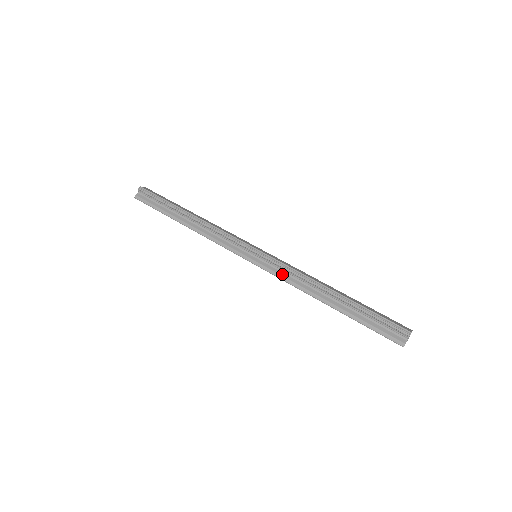
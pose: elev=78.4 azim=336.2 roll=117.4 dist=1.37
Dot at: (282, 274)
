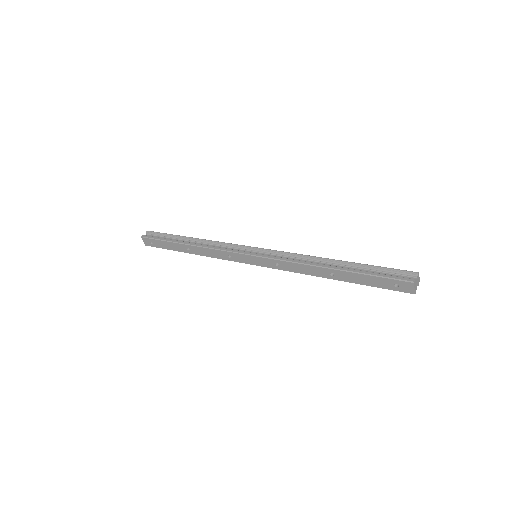
Dot at: (283, 257)
